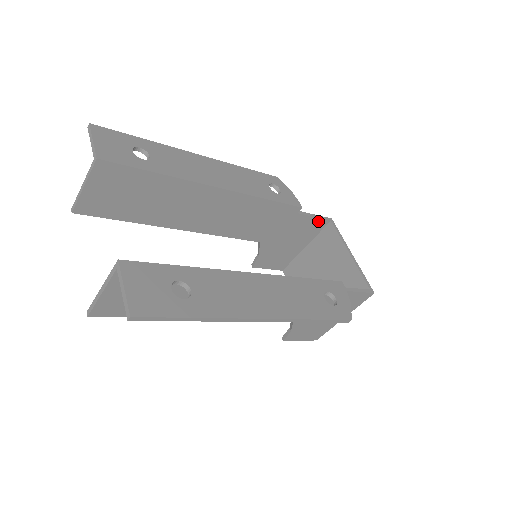
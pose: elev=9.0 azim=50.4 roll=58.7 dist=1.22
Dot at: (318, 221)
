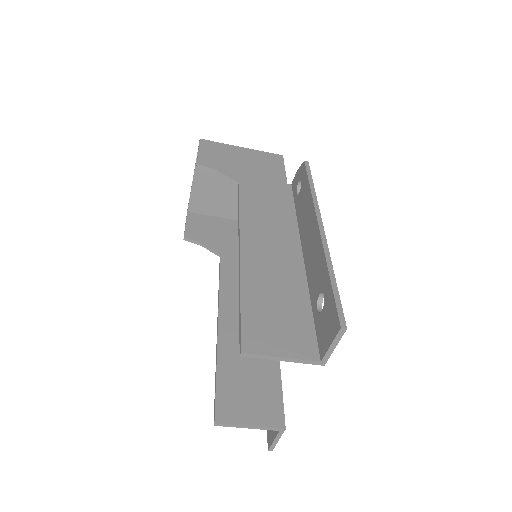
Dot at: occluded
